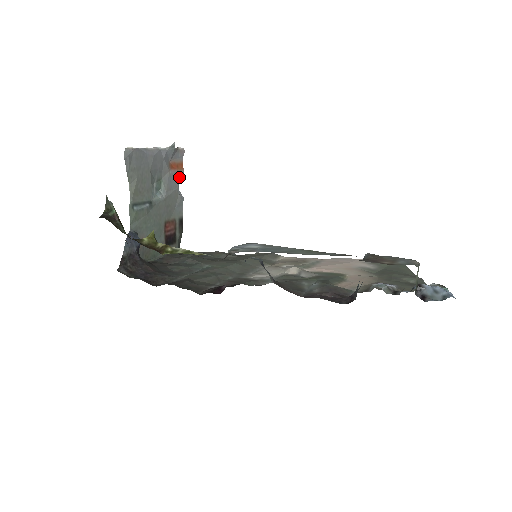
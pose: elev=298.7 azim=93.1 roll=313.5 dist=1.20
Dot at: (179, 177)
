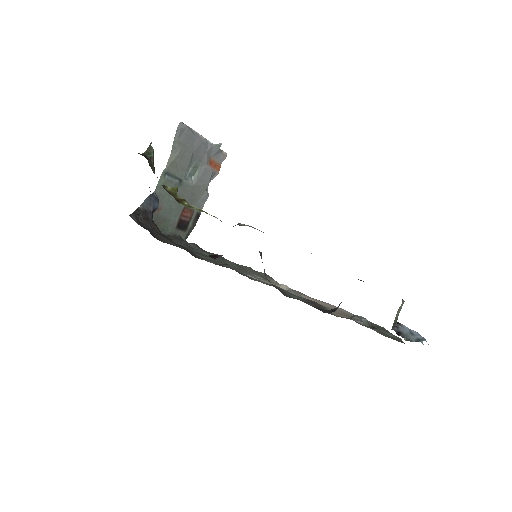
Dot at: (213, 176)
